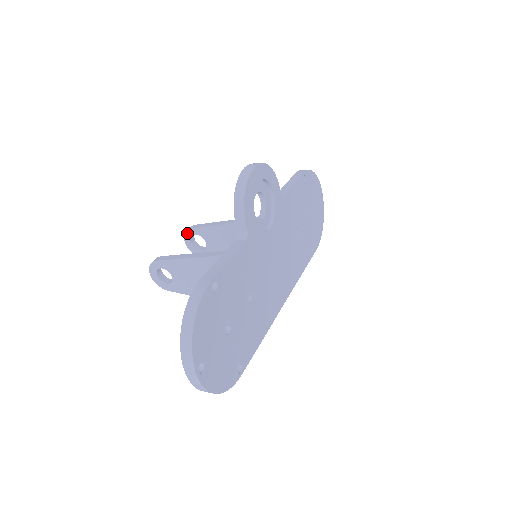
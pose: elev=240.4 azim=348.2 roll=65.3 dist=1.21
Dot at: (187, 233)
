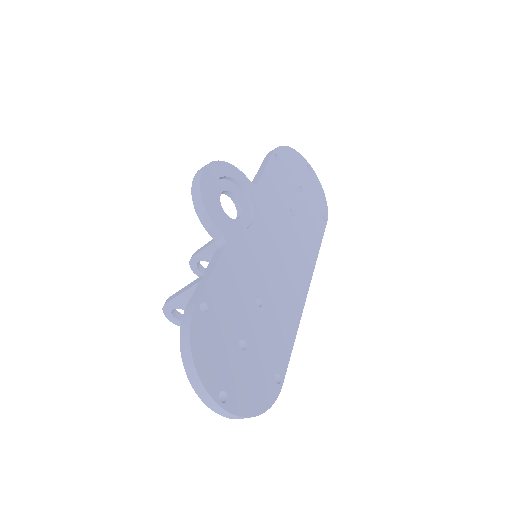
Dot at: (191, 263)
